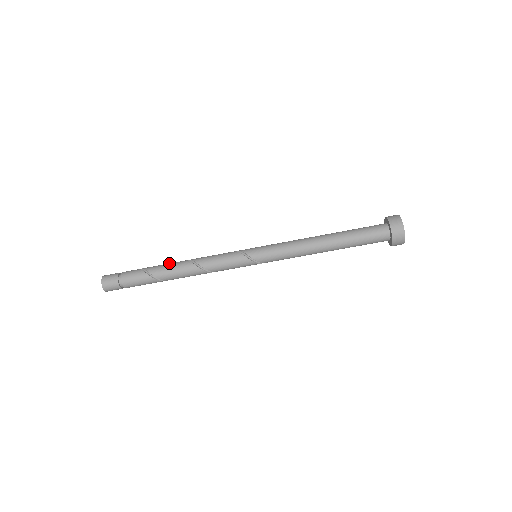
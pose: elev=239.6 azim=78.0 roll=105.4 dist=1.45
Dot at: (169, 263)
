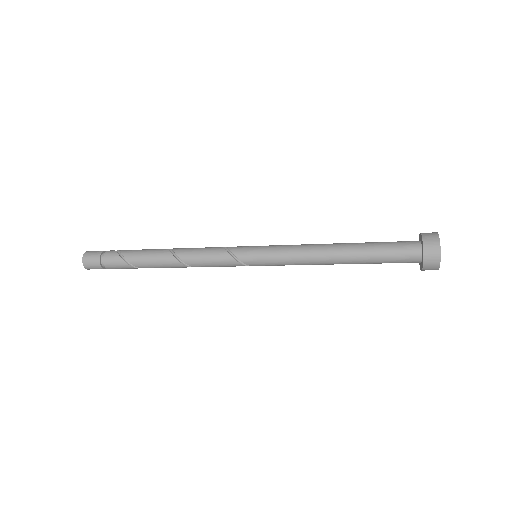
Dot at: (154, 257)
